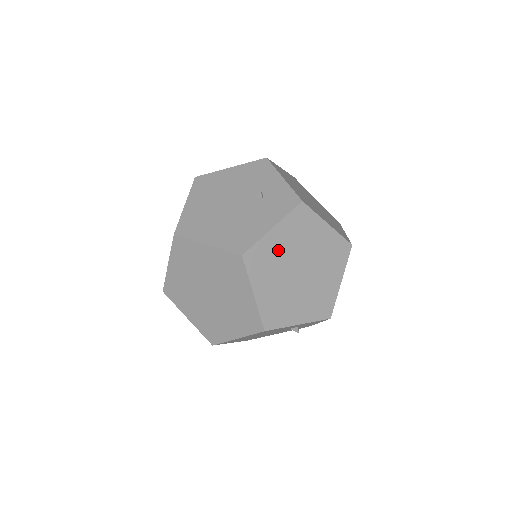
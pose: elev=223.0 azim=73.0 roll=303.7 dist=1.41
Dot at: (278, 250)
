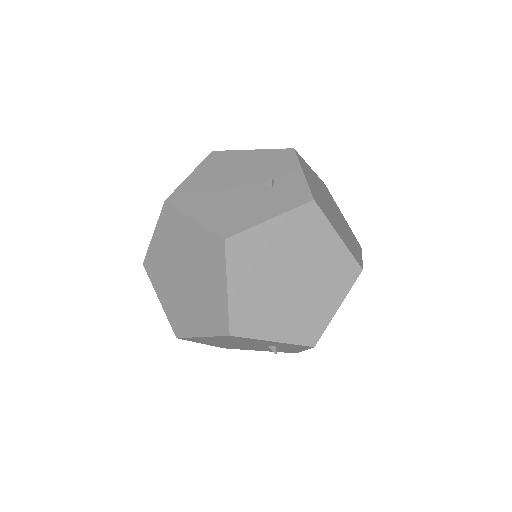
Dot at: (270, 247)
